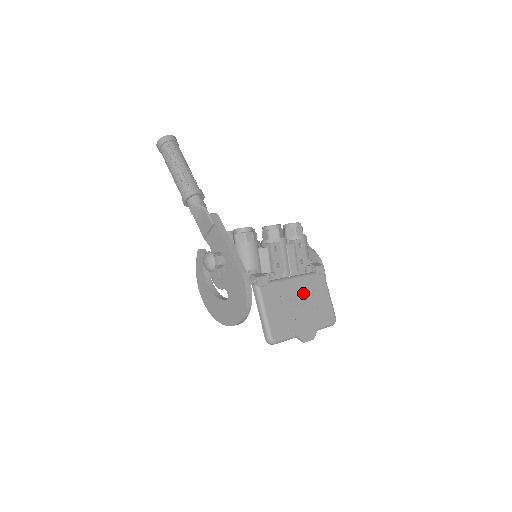
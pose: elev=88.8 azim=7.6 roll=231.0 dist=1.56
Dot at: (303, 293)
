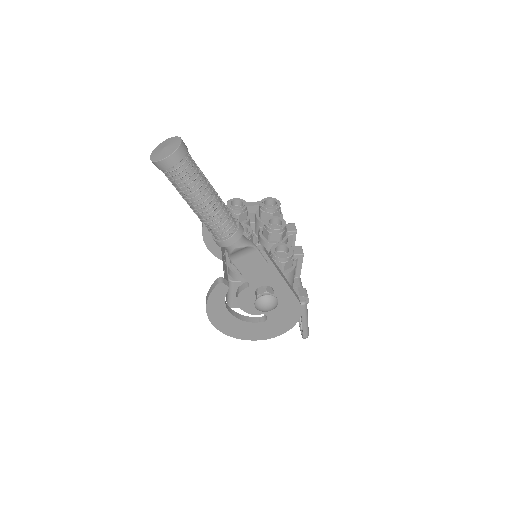
Dot at: occluded
